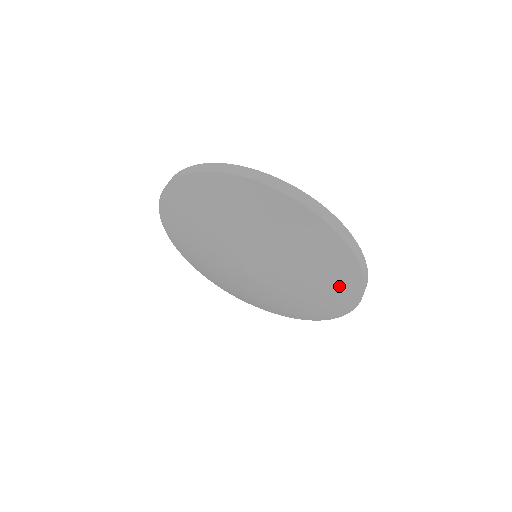
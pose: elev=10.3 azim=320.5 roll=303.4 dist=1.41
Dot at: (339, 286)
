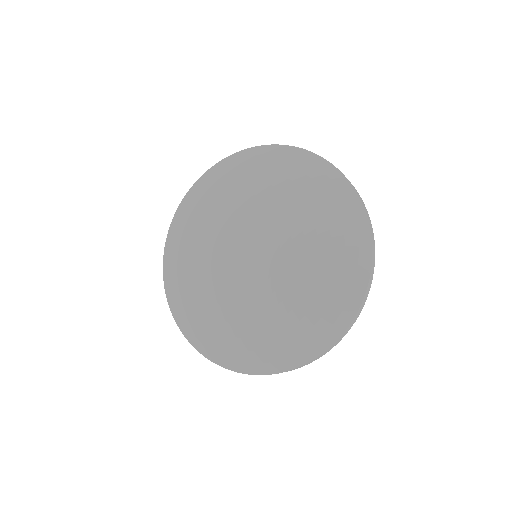
Dot at: (341, 278)
